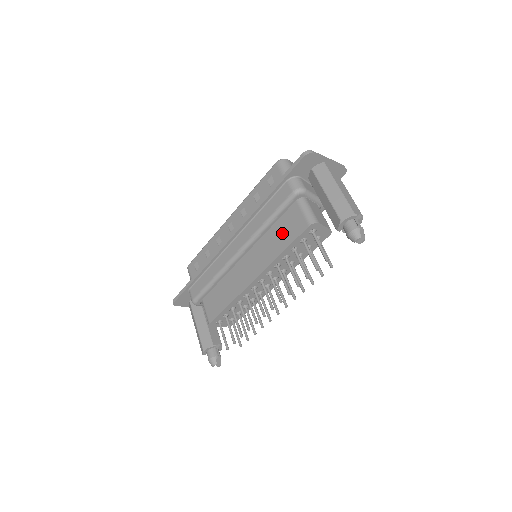
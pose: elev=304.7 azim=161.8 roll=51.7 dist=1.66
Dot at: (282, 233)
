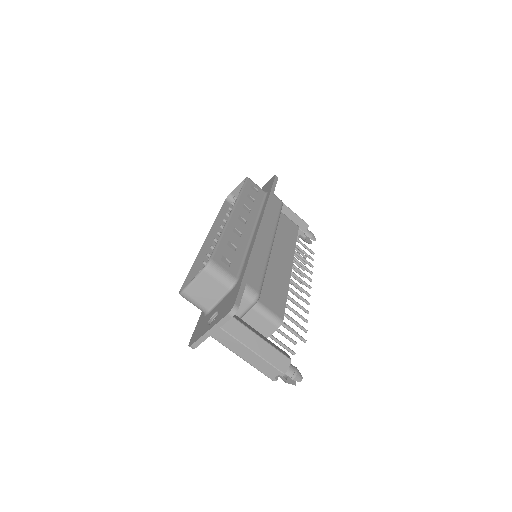
Dot at: occluded
